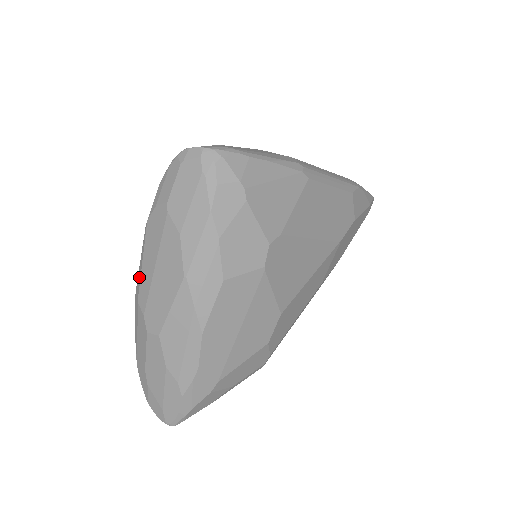
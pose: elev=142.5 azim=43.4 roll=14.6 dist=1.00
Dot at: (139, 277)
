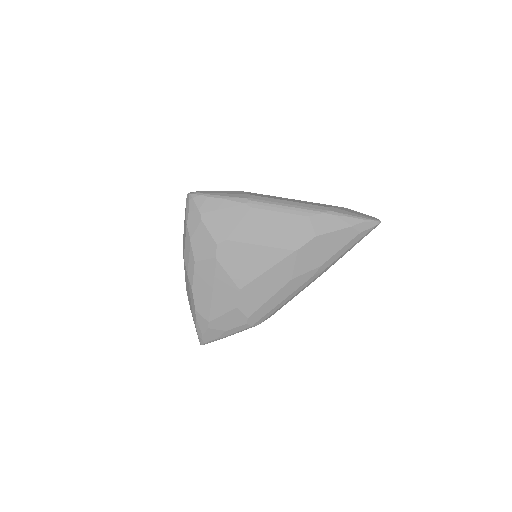
Dot at: occluded
